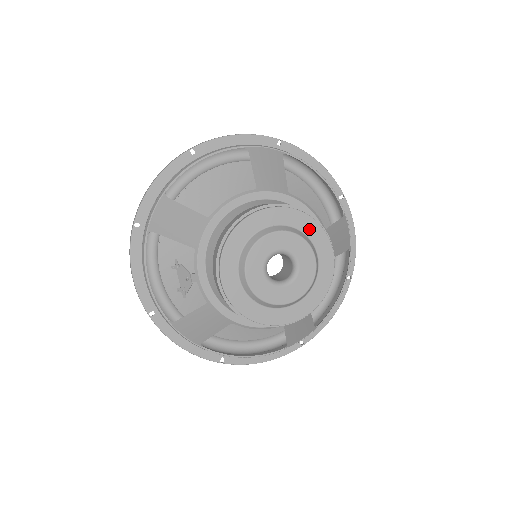
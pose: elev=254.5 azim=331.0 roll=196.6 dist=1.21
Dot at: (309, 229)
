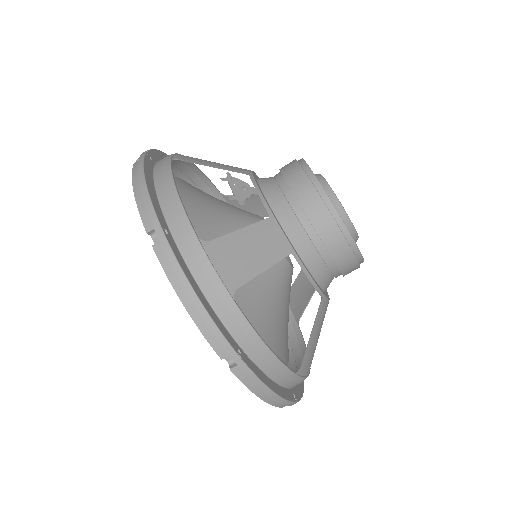
Dot at: occluded
